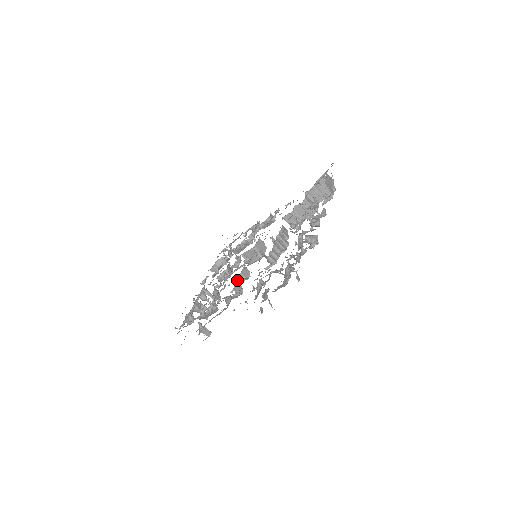
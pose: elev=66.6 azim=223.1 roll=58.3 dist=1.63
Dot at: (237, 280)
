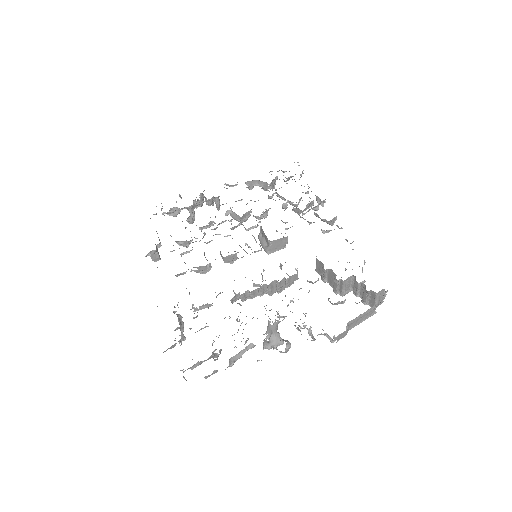
Dot at: (220, 252)
